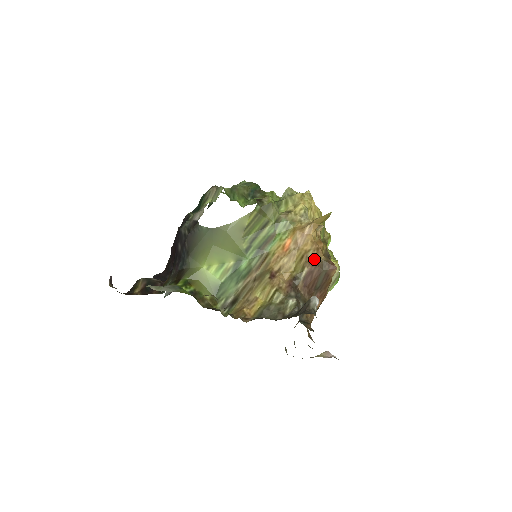
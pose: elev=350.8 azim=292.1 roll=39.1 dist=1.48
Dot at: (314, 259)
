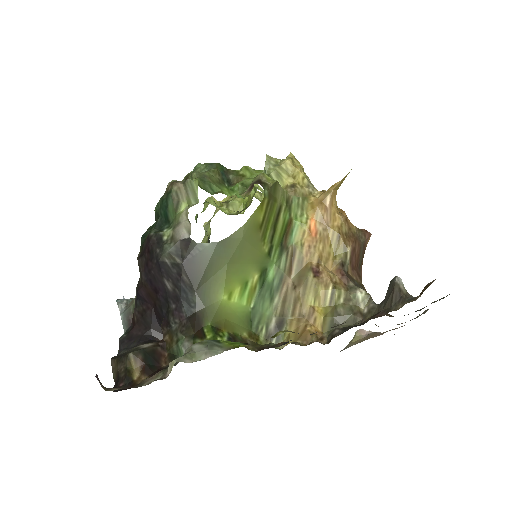
Dot at: (350, 233)
